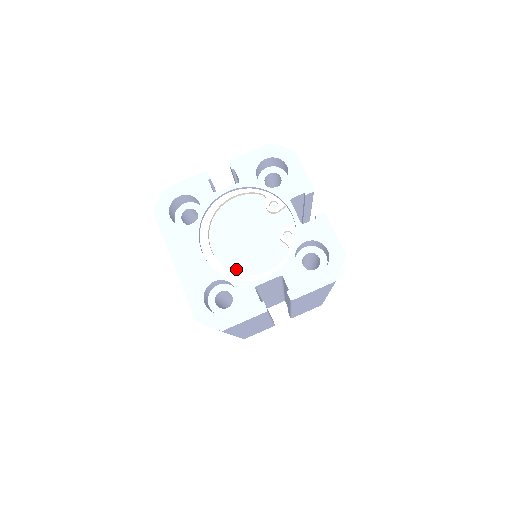
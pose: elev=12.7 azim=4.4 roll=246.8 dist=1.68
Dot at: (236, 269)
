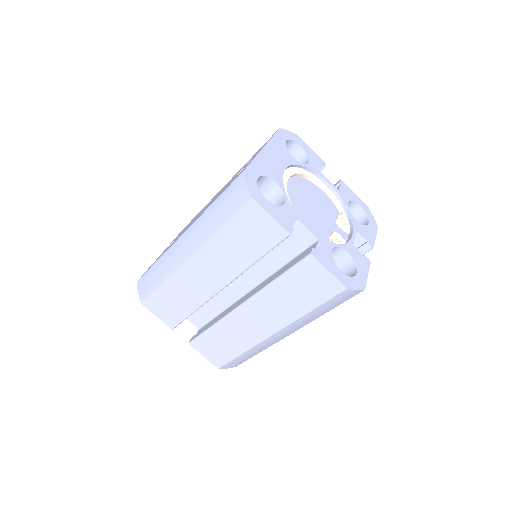
Dot at: occluded
